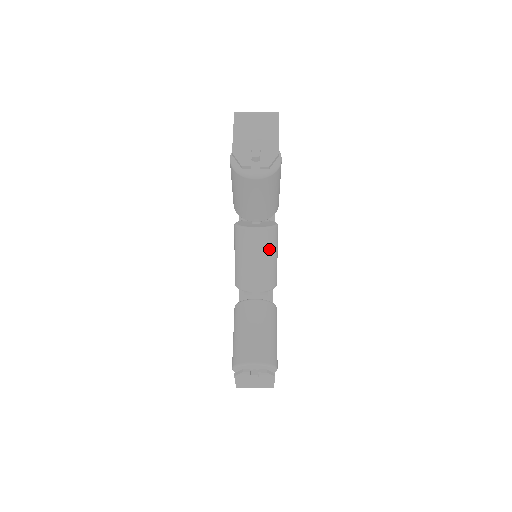
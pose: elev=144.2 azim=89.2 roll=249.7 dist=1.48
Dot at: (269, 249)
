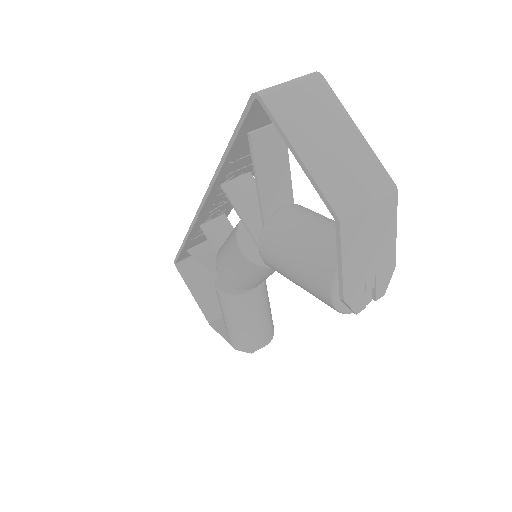
Dot at: occluded
